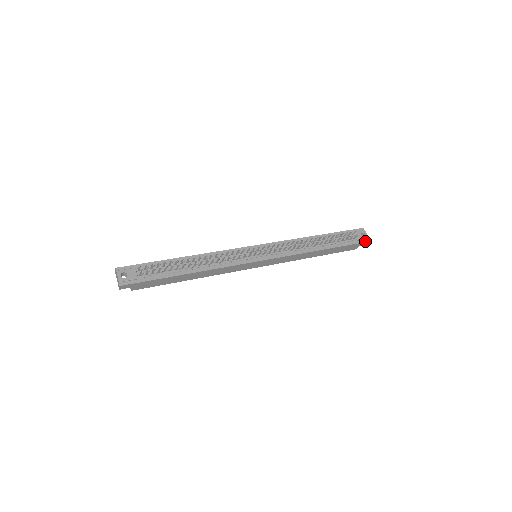
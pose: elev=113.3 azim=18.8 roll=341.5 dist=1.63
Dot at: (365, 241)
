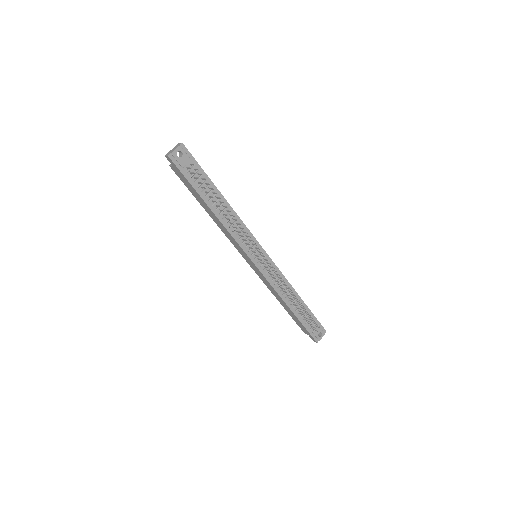
Dot at: (315, 339)
